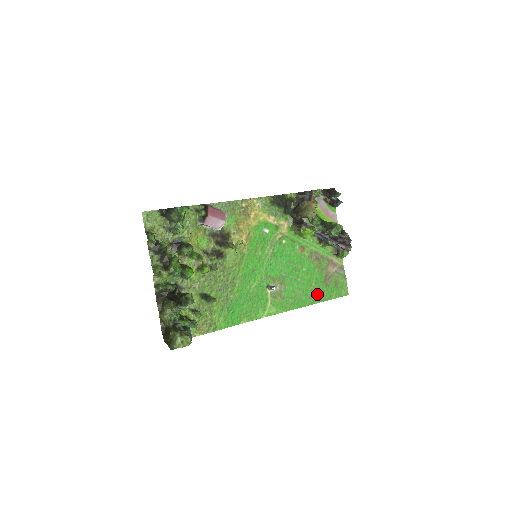
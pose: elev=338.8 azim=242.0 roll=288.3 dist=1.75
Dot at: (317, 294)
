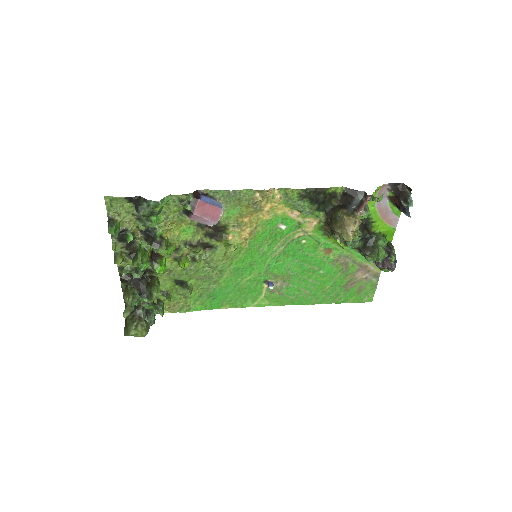
Dot at: (329, 296)
